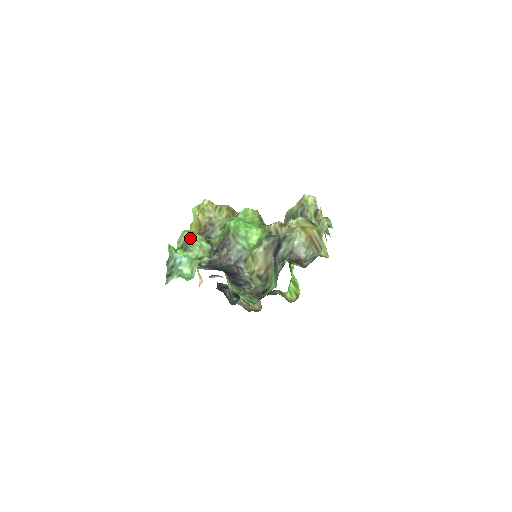
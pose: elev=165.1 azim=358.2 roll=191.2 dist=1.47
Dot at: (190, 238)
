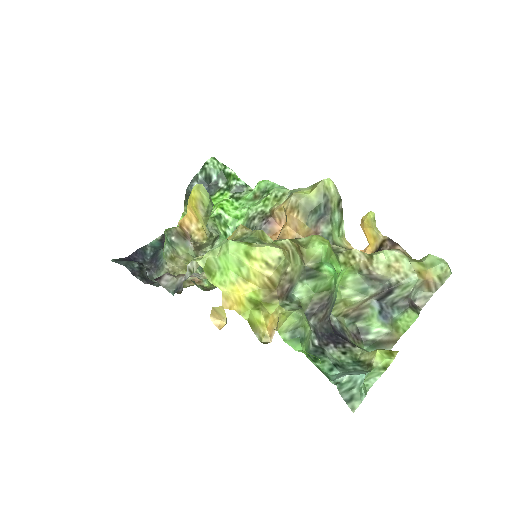
Dot at: (302, 324)
